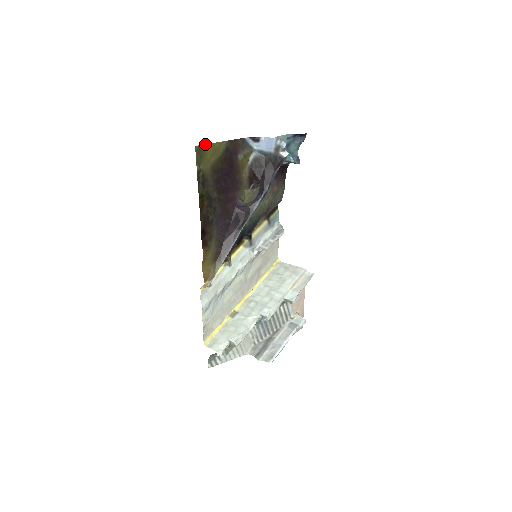
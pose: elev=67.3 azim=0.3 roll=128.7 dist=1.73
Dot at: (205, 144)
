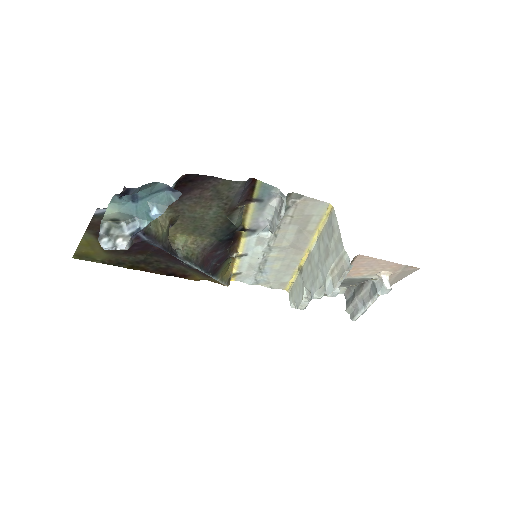
Dot at: occluded
